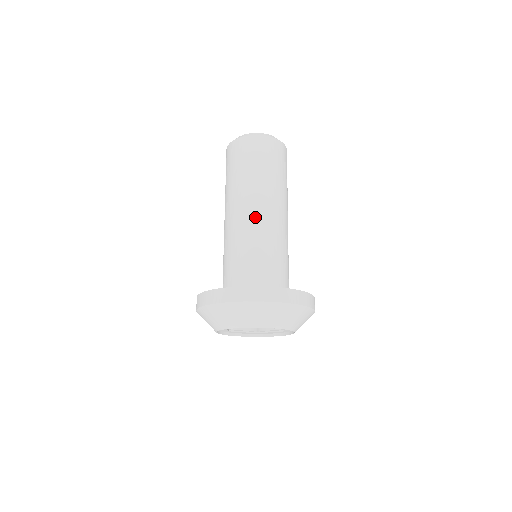
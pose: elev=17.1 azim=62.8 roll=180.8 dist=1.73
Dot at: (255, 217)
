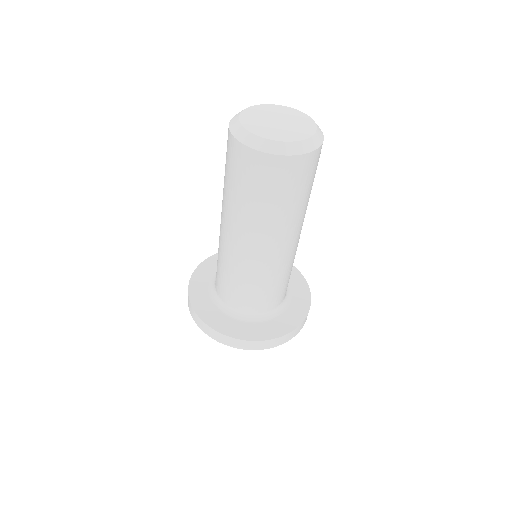
Dot at: (250, 256)
